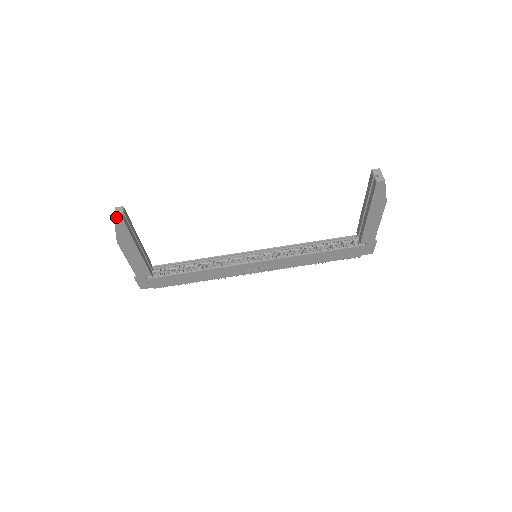
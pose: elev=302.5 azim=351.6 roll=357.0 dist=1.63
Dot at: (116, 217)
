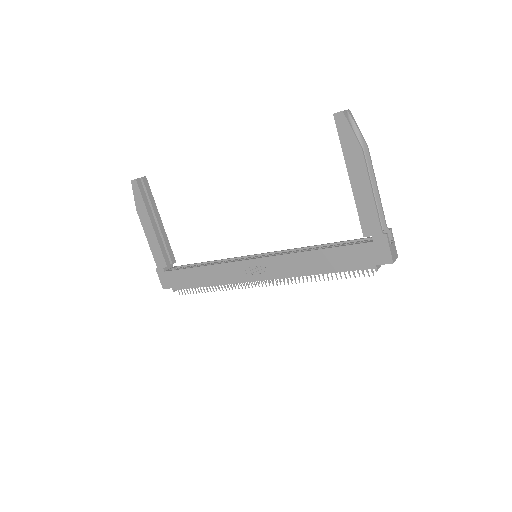
Dot at: (134, 179)
